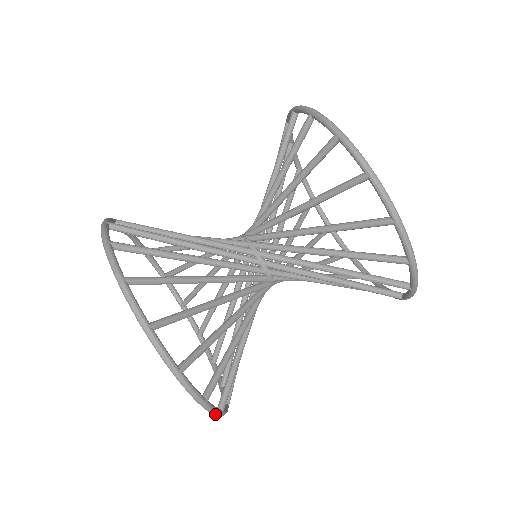
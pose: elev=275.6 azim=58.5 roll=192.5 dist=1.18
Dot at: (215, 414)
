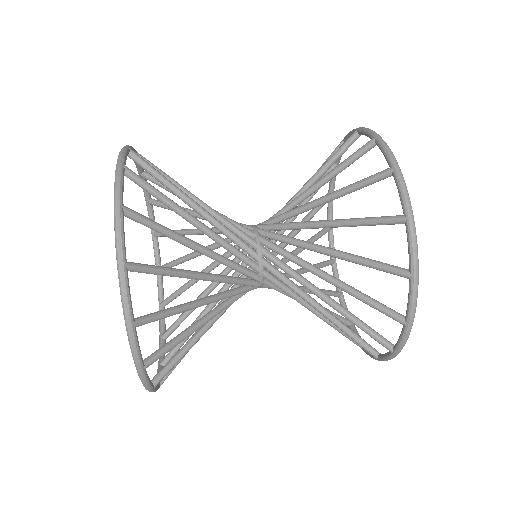
Dot at: (118, 243)
